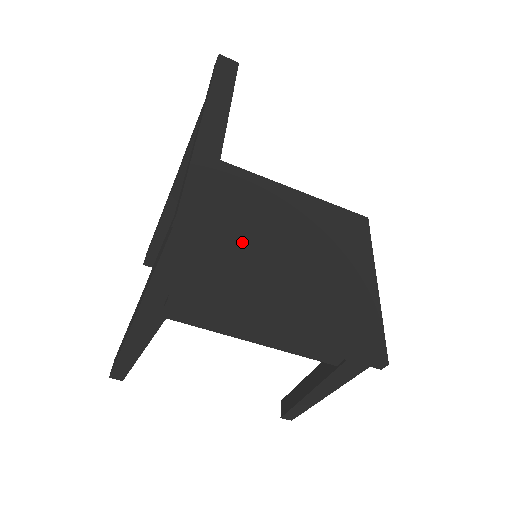
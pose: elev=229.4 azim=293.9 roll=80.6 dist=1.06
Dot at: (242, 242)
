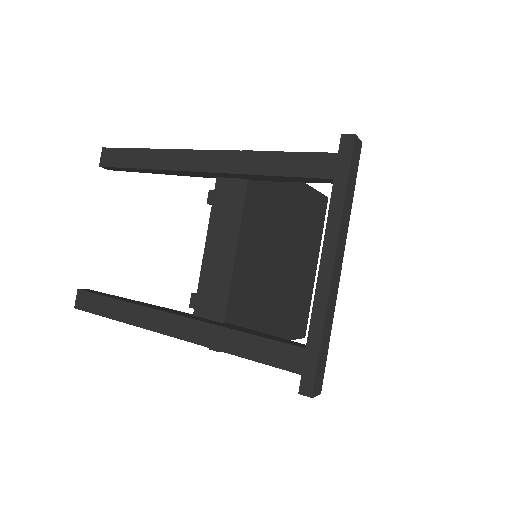
Dot at: (262, 266)
